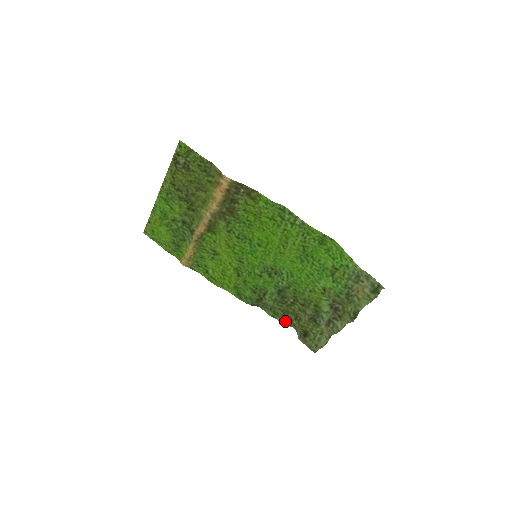
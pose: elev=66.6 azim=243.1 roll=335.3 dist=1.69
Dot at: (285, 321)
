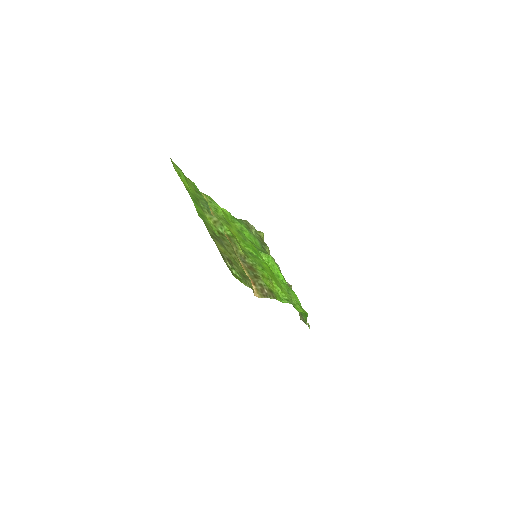
Dot at: occluded
